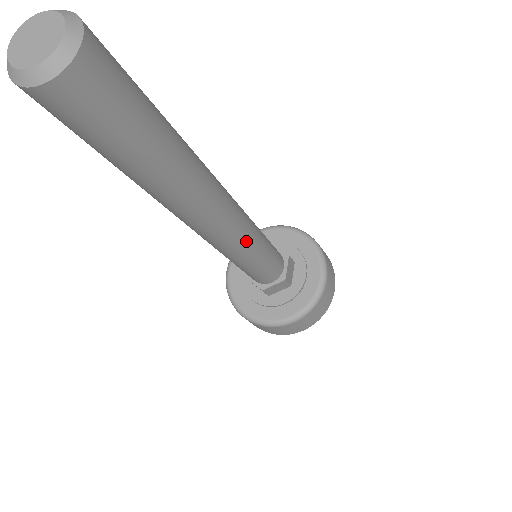
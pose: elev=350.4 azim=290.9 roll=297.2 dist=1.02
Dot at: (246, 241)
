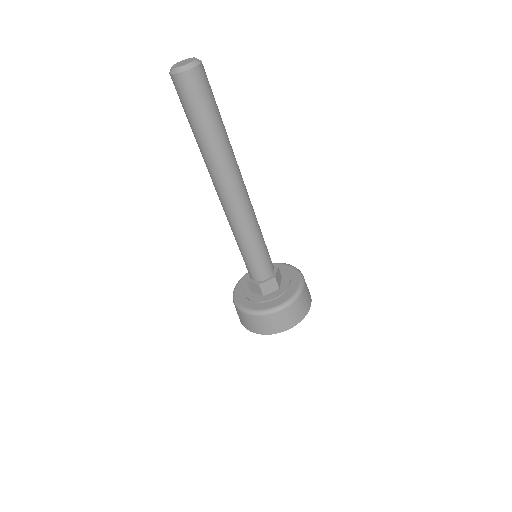
Dot at: (239, 225)
